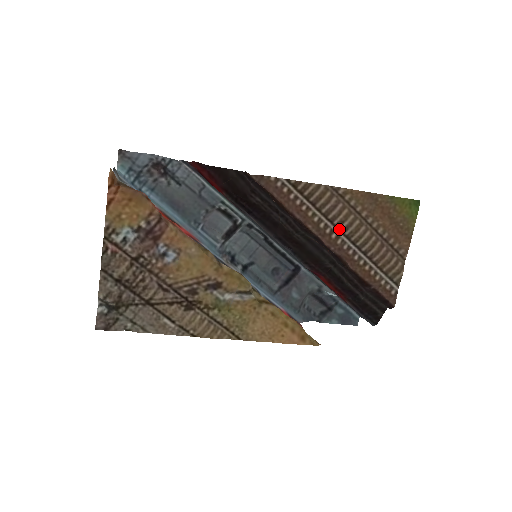
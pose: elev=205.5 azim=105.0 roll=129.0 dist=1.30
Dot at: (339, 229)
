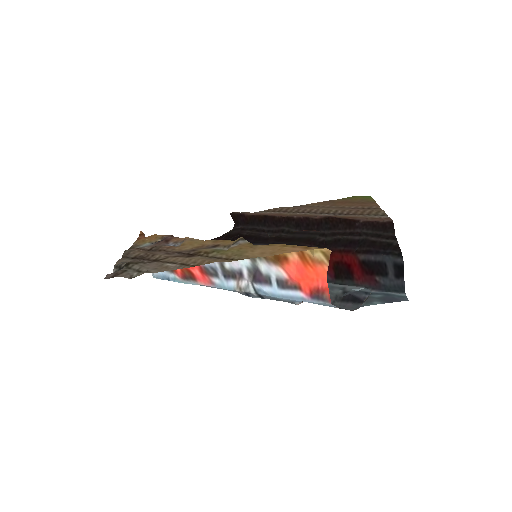
Dot at: (311, 213)
